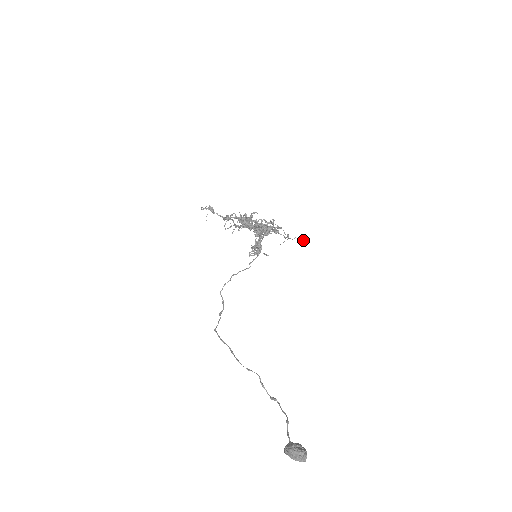
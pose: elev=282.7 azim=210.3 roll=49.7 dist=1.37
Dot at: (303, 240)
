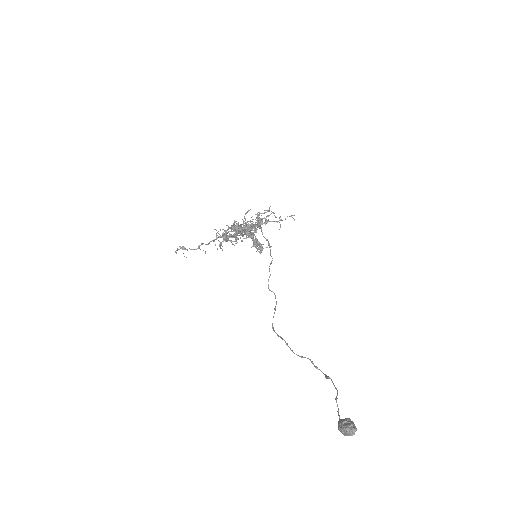
Dot at: (294, 215)
